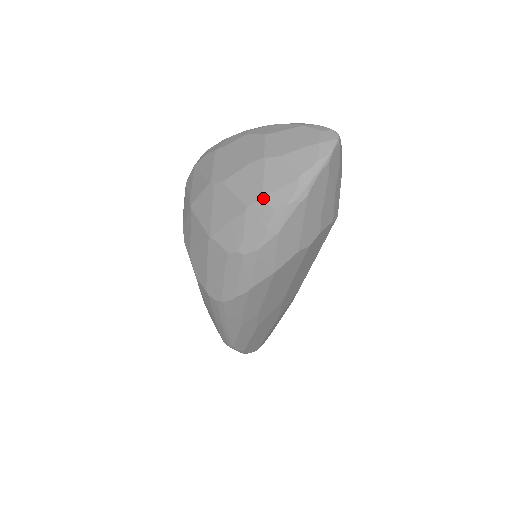
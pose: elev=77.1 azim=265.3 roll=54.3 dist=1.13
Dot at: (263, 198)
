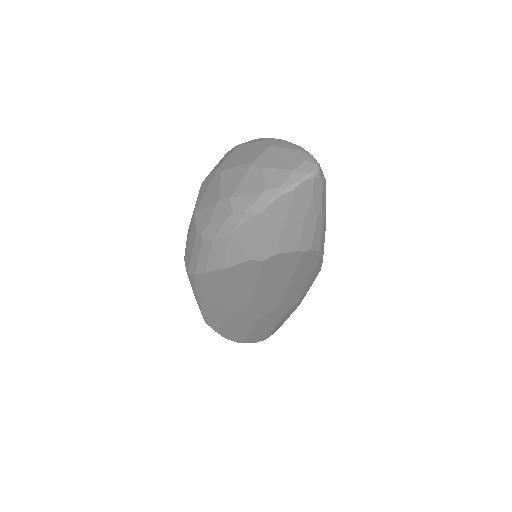
Dot at: (231, 197)
